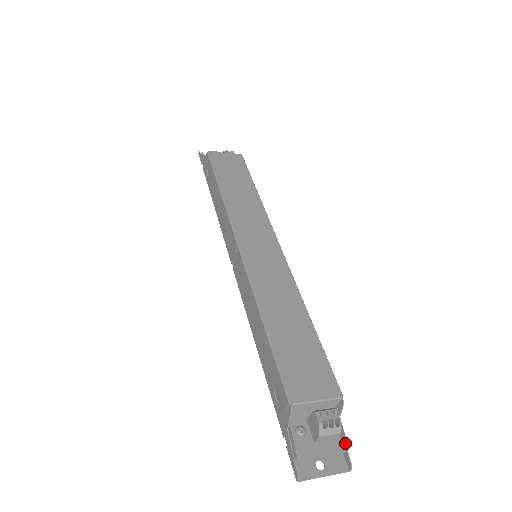
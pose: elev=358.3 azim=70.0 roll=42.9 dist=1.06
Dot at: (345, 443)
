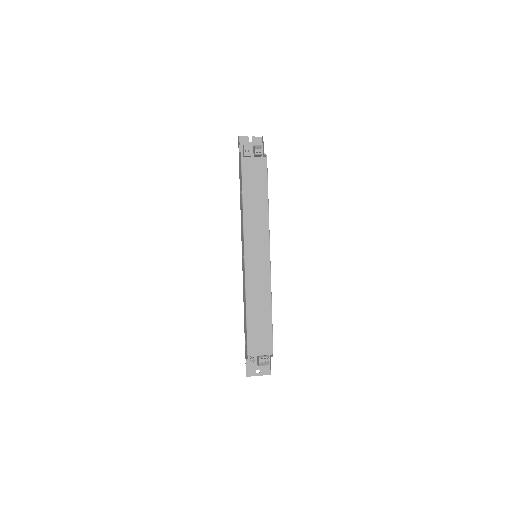
Dot at: (270, 367)
